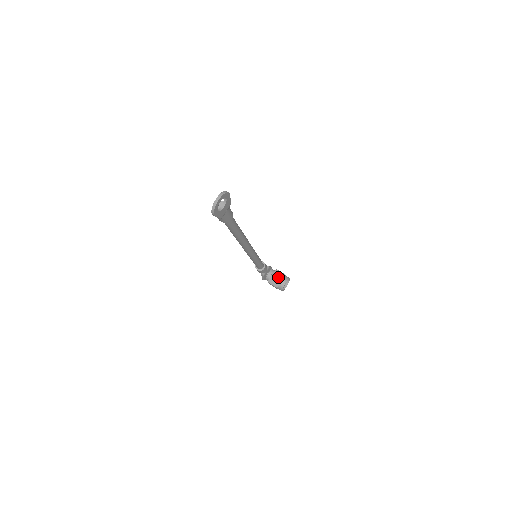
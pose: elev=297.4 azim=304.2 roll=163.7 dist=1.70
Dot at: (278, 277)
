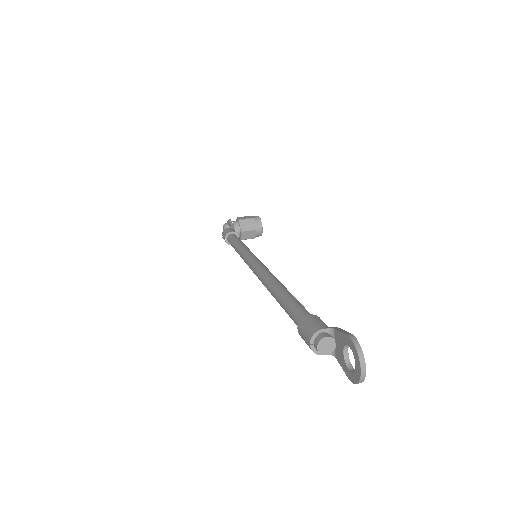
Dot at: (250, 228)
